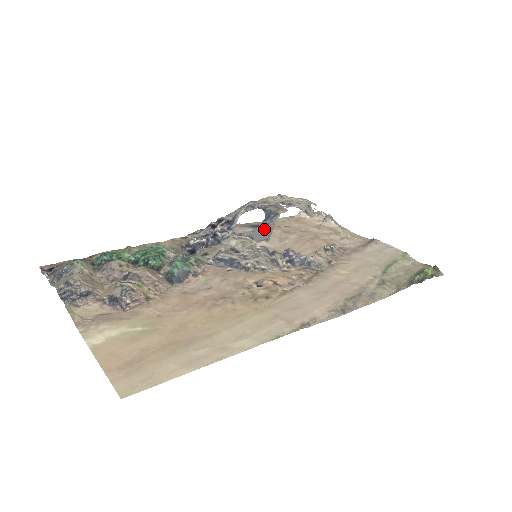
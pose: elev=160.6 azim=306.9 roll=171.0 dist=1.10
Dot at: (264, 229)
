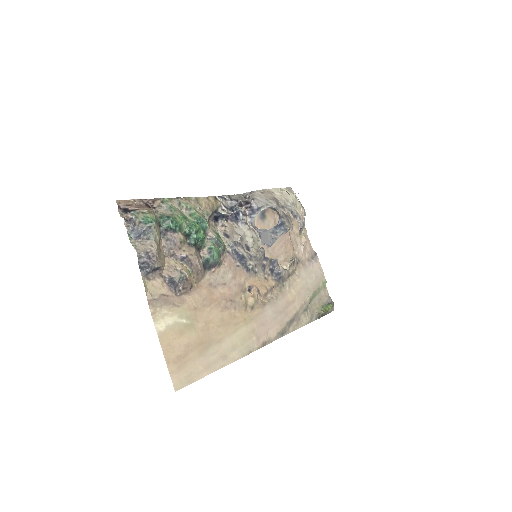
Dot at: (271, 235)
